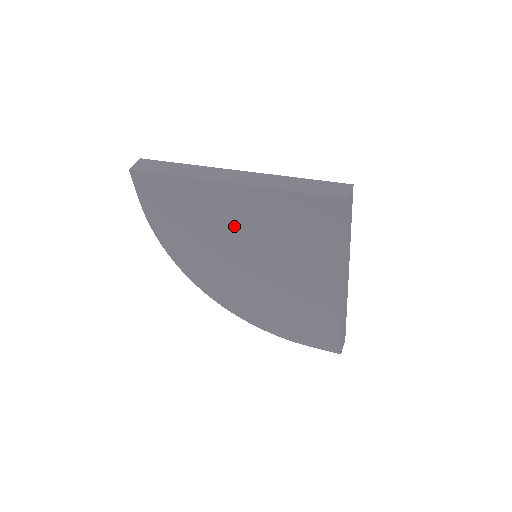
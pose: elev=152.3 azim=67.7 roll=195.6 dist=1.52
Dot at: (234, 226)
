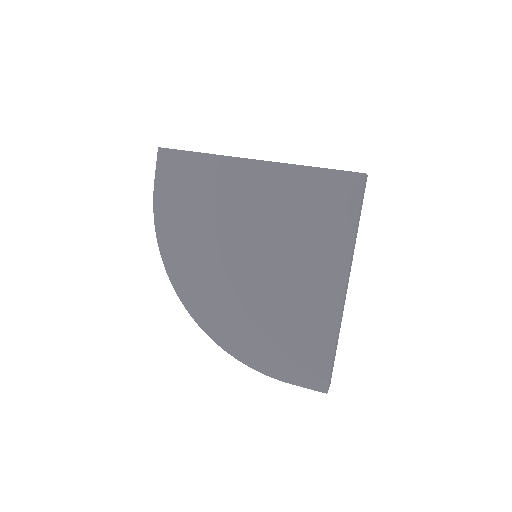
Dot at: (246, 210)
